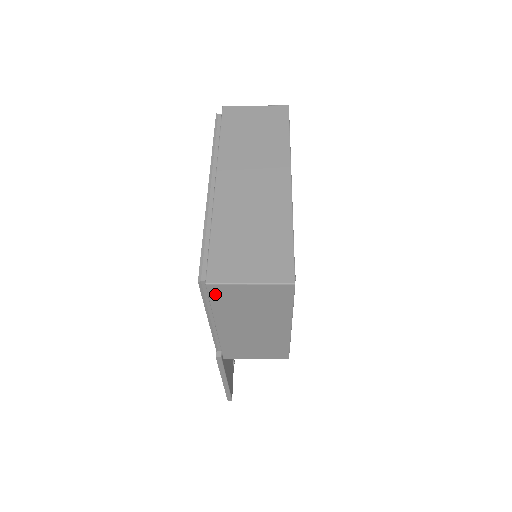
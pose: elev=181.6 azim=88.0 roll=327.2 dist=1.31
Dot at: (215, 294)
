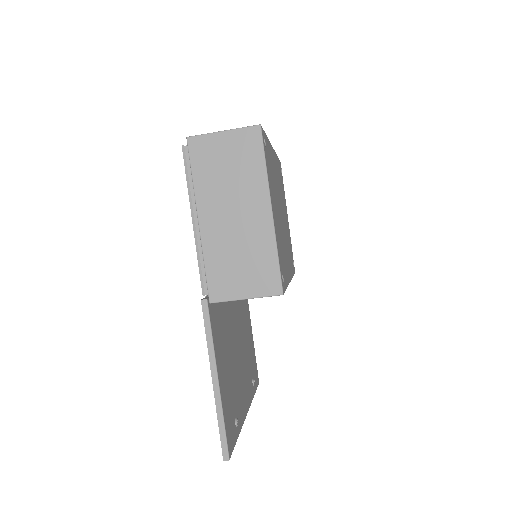
Dot at: (195, 153)
